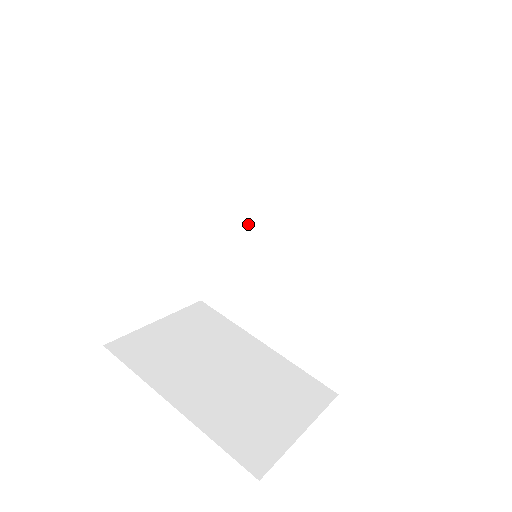
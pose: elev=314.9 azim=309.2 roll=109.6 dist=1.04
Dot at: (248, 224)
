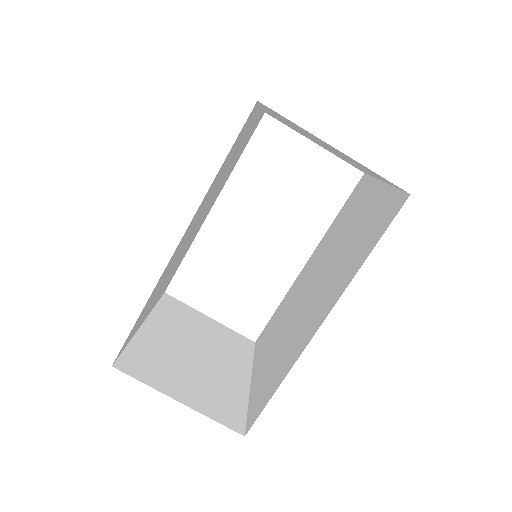
Dot at: (304, 279)
